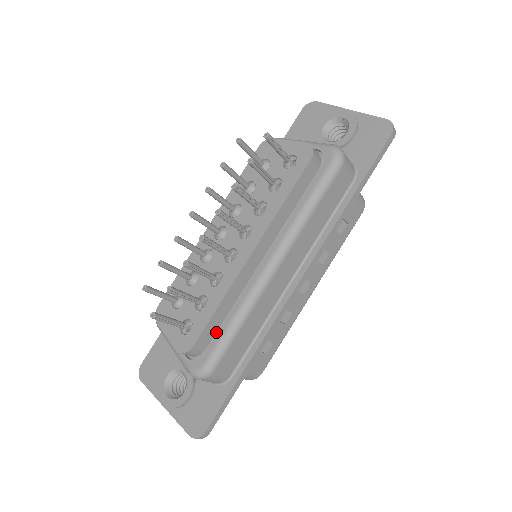
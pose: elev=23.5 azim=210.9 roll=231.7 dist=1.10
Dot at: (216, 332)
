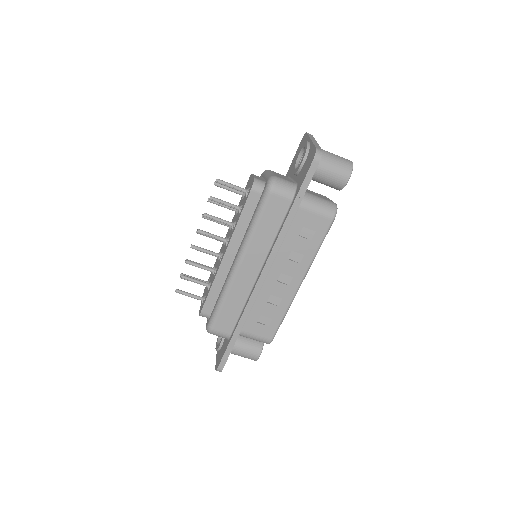
Dot at: occluded
